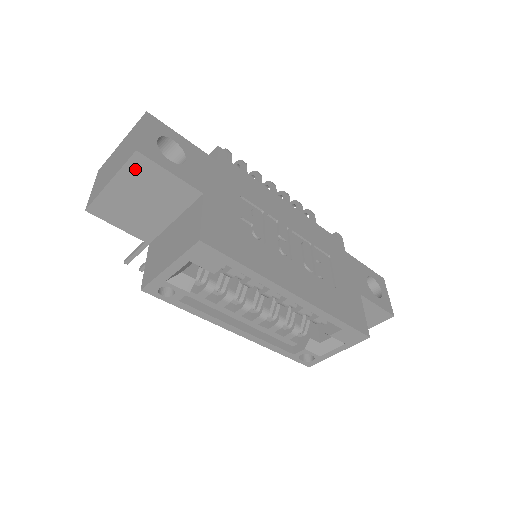
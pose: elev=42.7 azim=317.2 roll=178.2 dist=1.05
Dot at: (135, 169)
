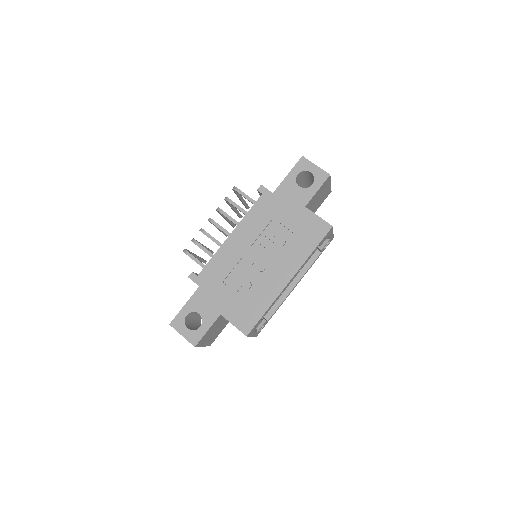
Dot at: (201, 343)
